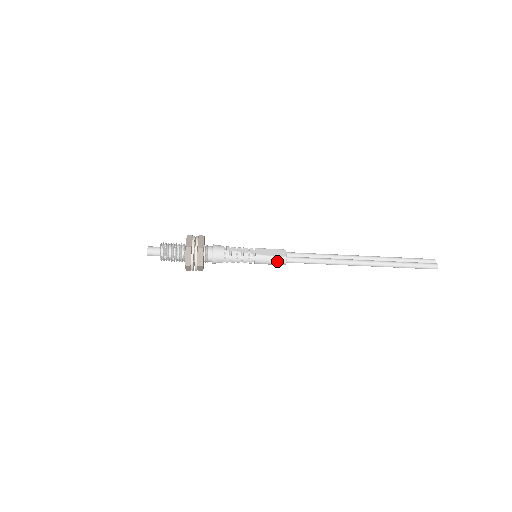
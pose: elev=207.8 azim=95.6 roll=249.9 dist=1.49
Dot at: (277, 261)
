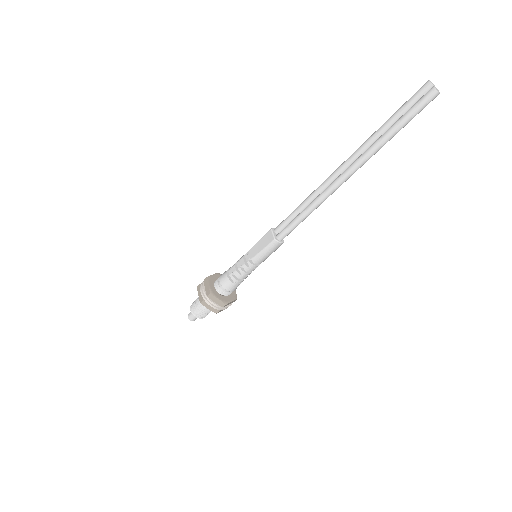
Dot at: (272, 249)
